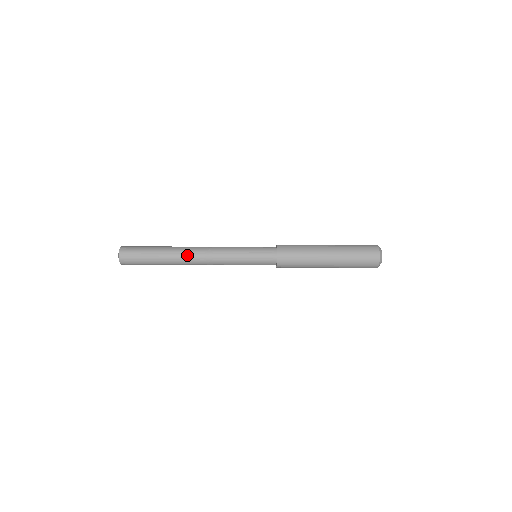
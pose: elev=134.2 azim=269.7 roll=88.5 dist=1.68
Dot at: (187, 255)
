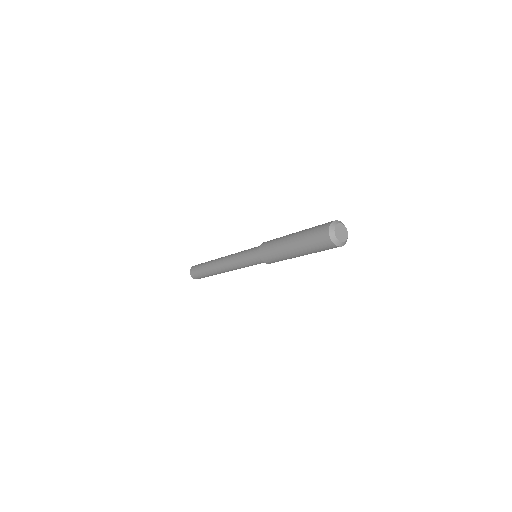
Dot at: occluded
